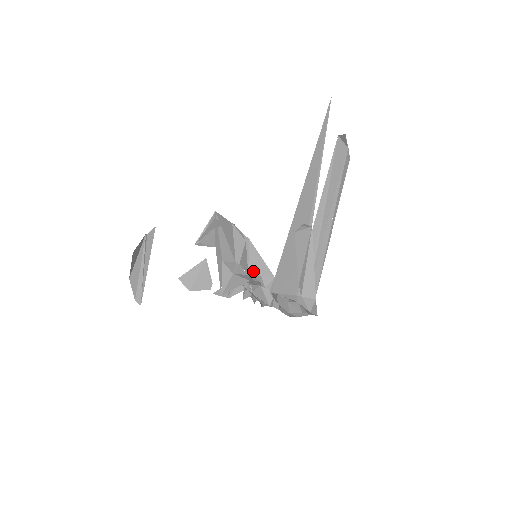
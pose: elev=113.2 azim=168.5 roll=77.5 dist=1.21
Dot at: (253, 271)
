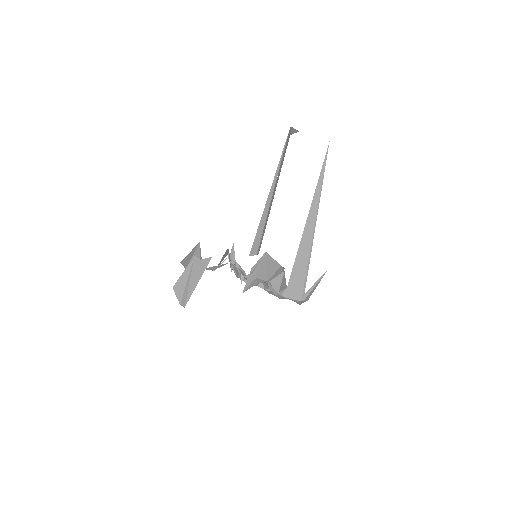
Dot at: (281, 289)
